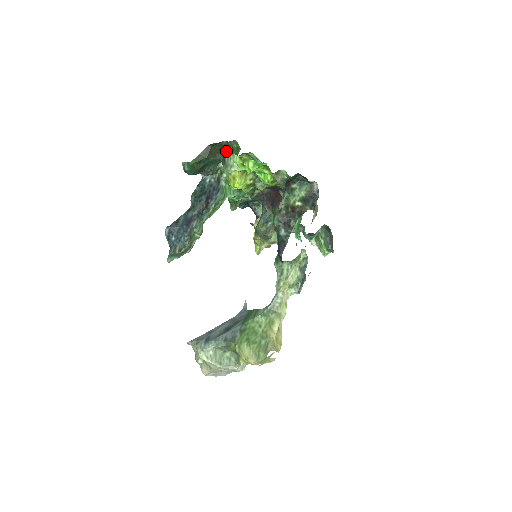
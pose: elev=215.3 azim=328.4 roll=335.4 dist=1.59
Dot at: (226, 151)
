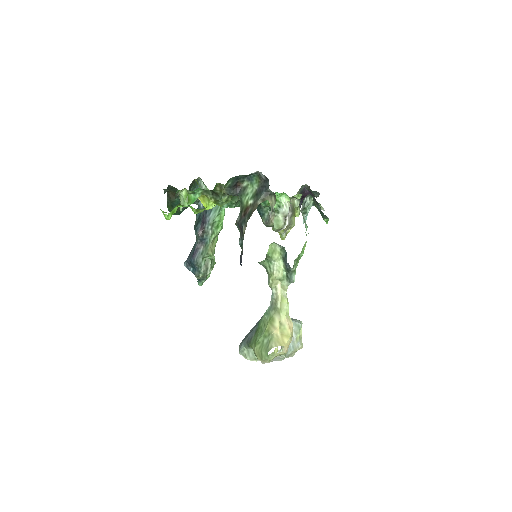
Dot at: occluded
